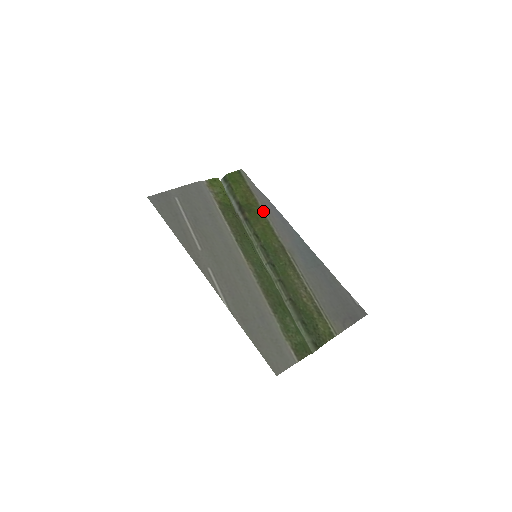
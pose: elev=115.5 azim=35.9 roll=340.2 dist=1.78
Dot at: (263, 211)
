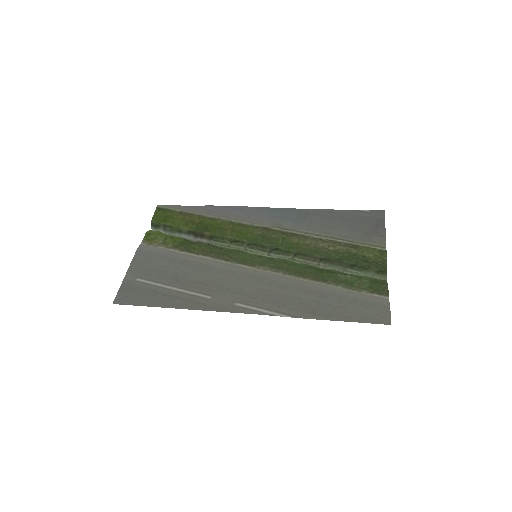
Dot at: (216, 218)
